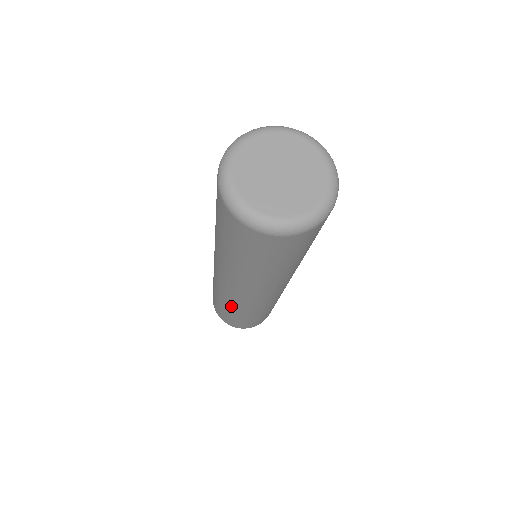
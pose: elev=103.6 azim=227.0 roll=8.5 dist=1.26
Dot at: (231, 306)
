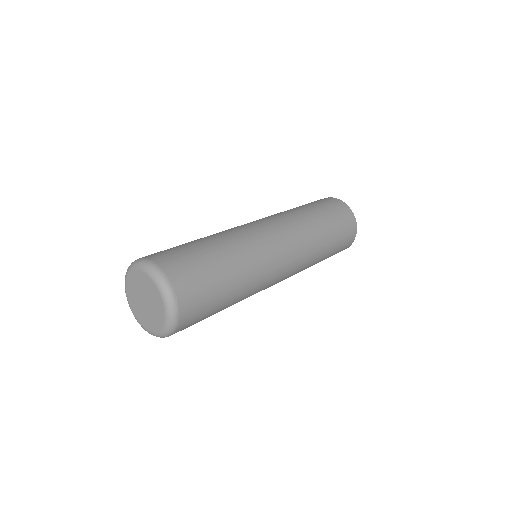
Dot at: occluded
